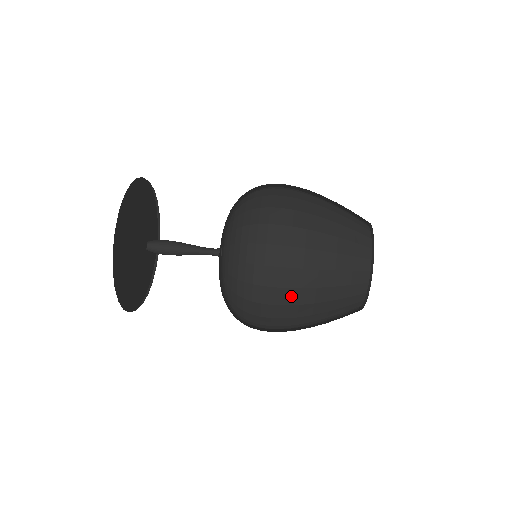
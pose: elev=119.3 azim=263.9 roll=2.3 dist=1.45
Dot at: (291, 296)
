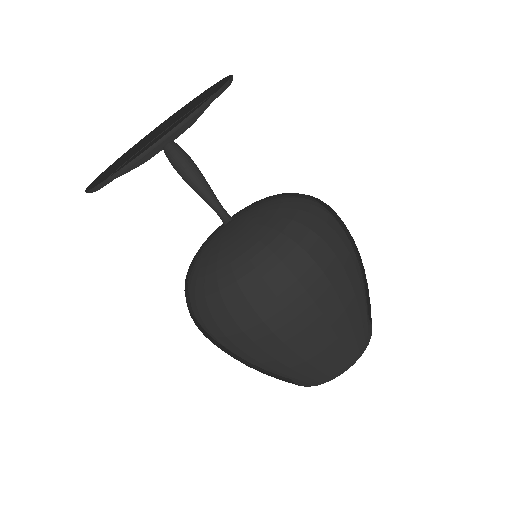
Dot at: (249, 347)
